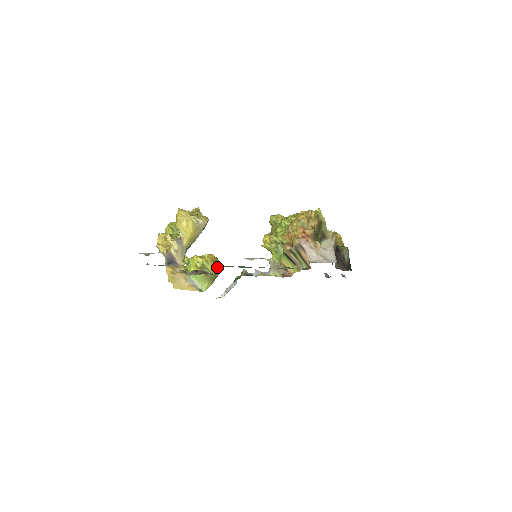
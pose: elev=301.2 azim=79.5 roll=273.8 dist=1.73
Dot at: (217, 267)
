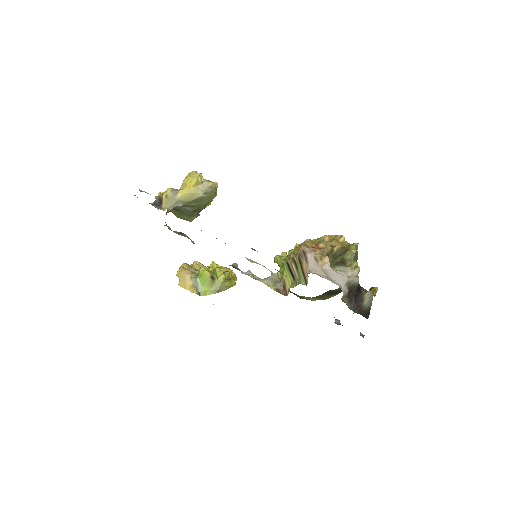
Dot at: (229, 280)
